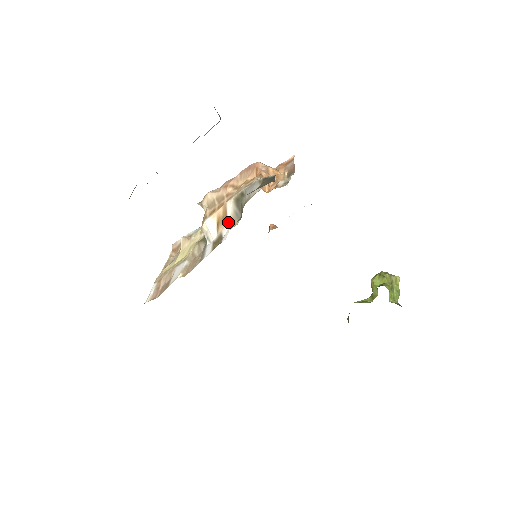
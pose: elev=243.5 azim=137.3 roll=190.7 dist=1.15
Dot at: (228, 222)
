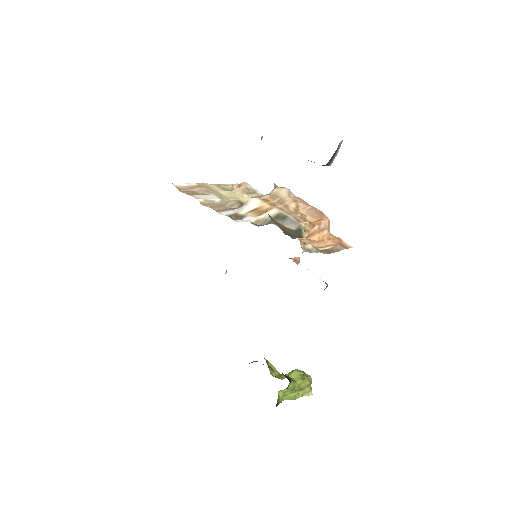
Dot at: (257, 217)
